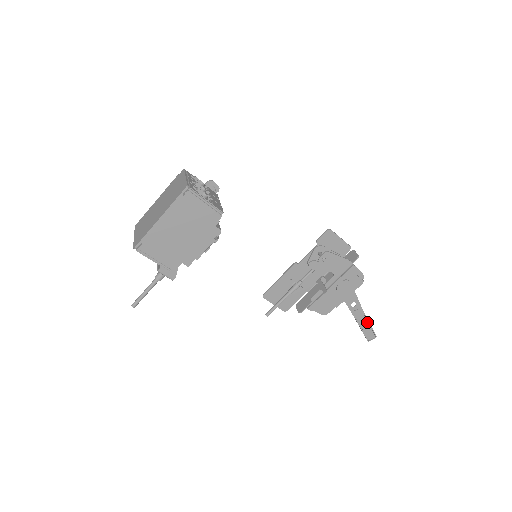
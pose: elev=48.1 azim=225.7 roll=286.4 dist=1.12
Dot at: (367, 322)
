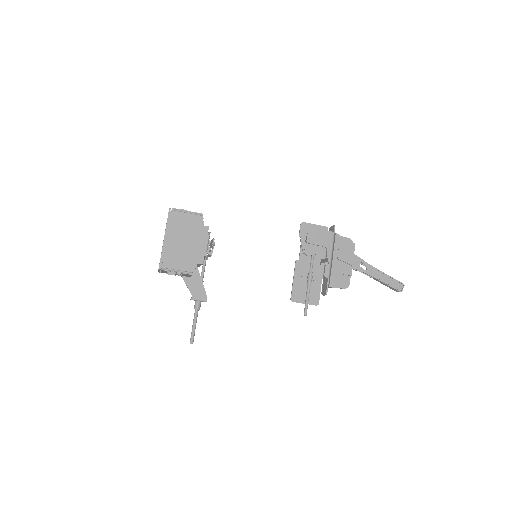
Dot at: (385, 275)
